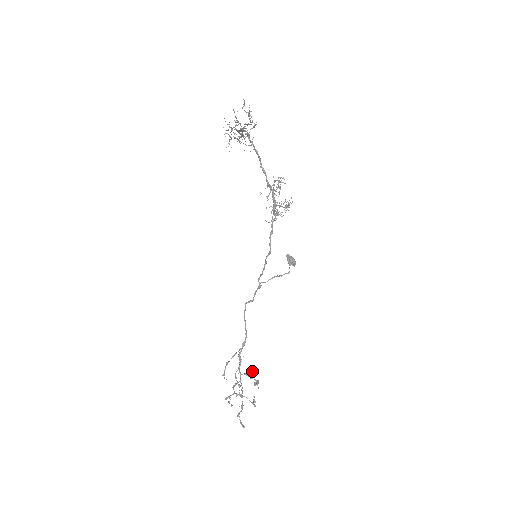
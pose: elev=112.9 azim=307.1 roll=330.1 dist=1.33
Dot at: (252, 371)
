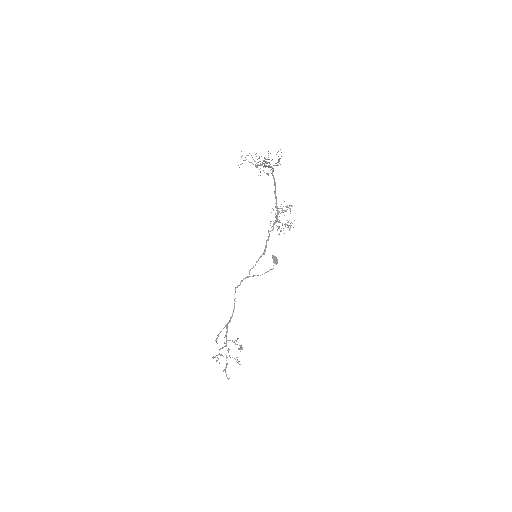
Dot at: occluded
